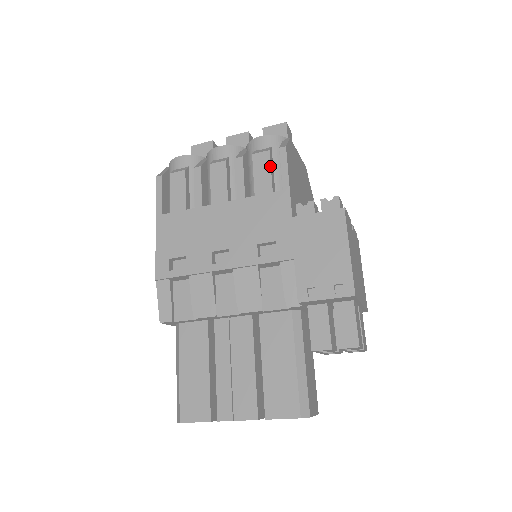
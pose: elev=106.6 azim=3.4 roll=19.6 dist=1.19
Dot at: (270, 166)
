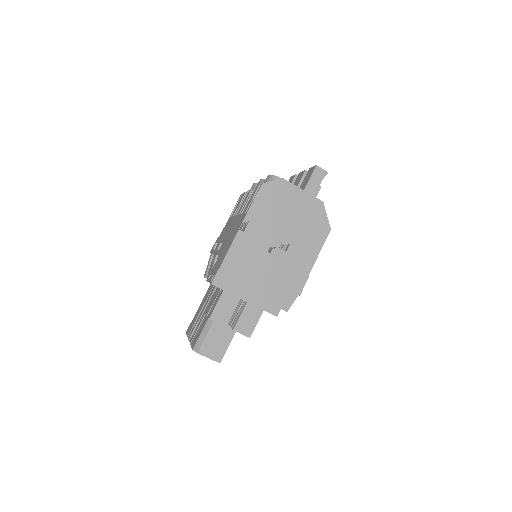
Dot at: (253, 196)
